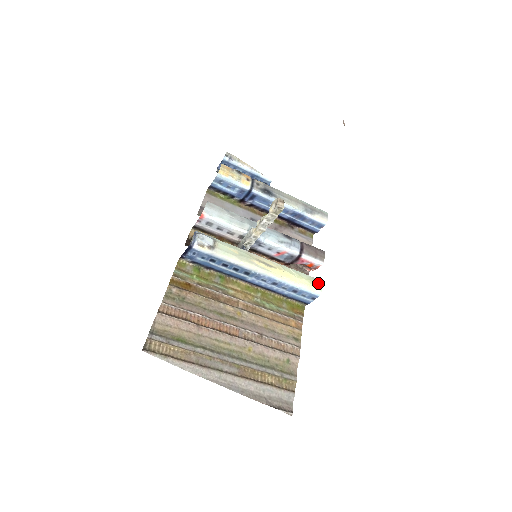
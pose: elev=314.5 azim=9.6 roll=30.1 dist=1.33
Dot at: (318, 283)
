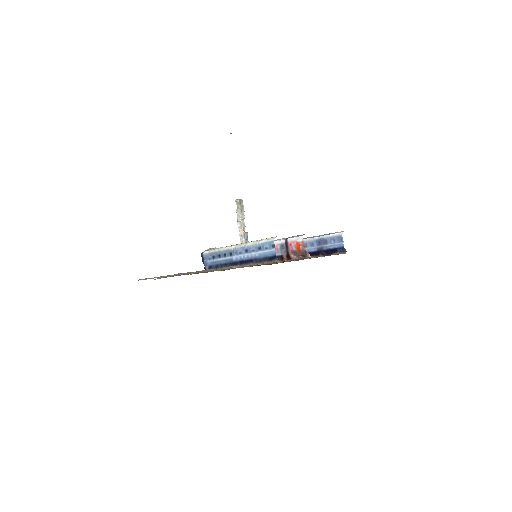
Dot at: occluded
